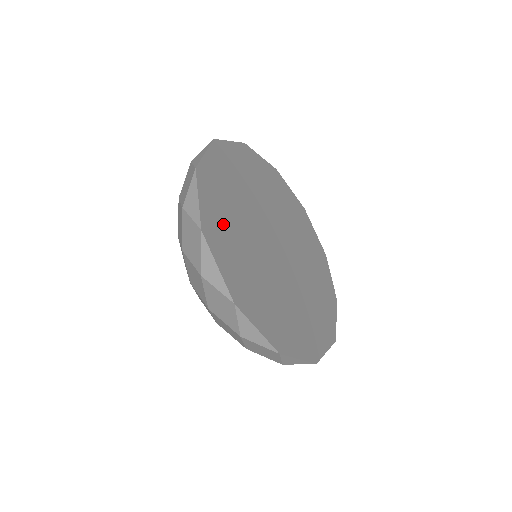
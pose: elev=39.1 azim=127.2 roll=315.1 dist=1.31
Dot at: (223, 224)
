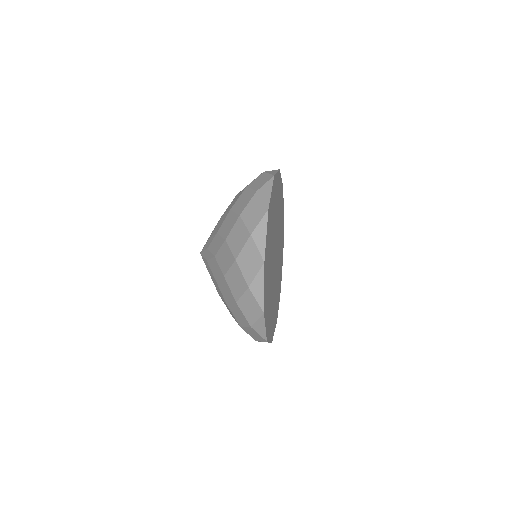
Dot at: (272, 321)
